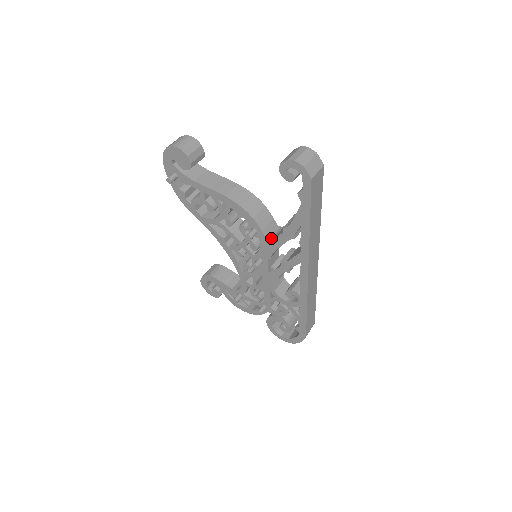
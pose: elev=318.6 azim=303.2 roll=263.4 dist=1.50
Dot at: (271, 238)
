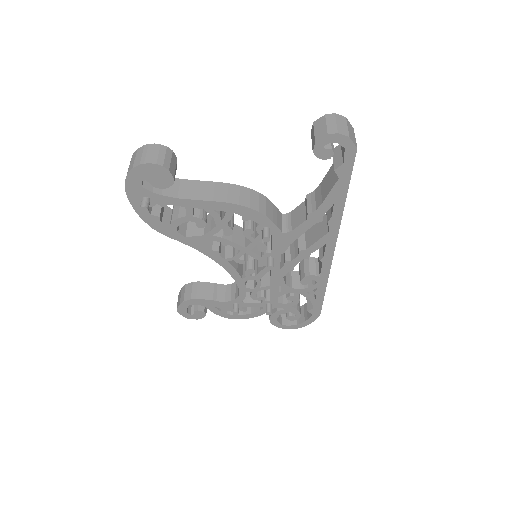
Dot at: (287, 230)
